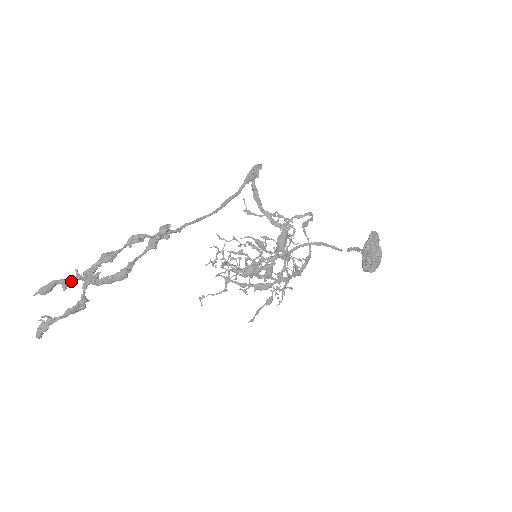
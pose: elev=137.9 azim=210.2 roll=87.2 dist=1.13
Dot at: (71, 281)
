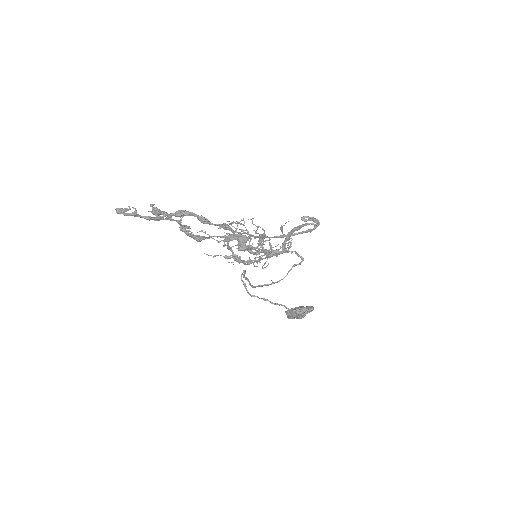
Dot at: (174, 220)
